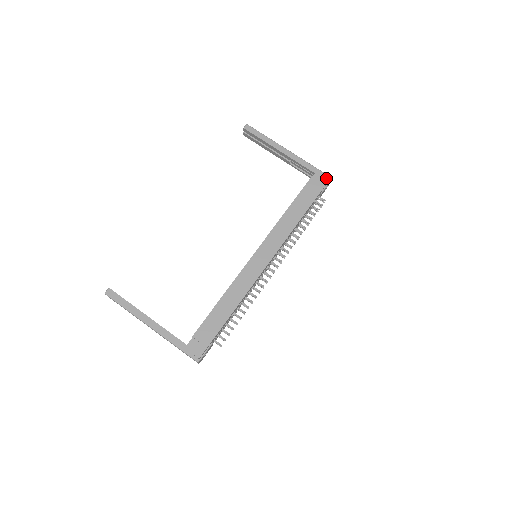
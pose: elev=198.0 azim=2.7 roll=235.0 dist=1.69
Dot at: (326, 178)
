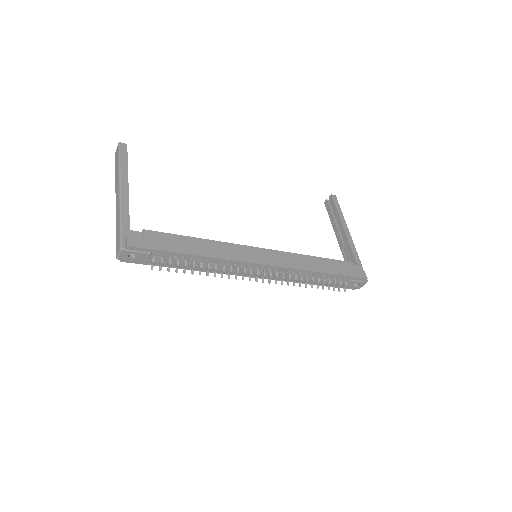
Dot at: (364, 275)
